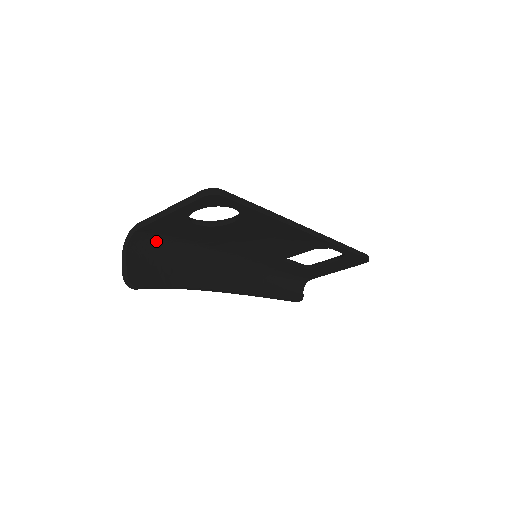
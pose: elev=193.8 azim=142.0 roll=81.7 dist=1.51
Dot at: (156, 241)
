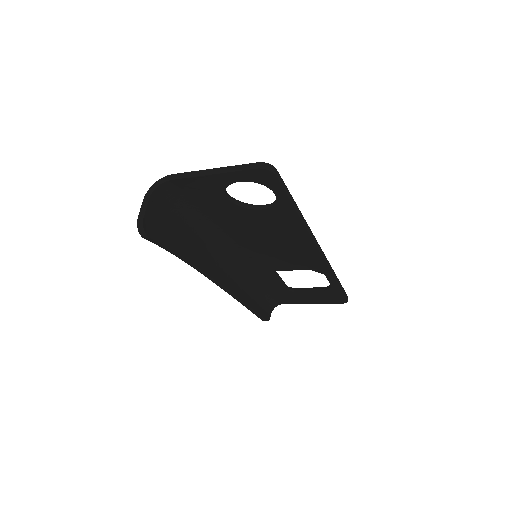
Dot at: (178, 200)
